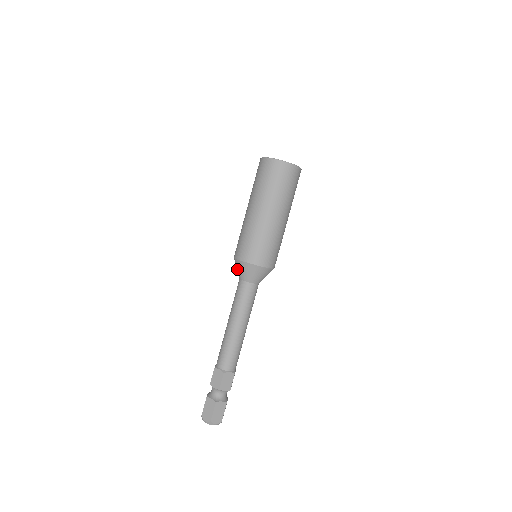
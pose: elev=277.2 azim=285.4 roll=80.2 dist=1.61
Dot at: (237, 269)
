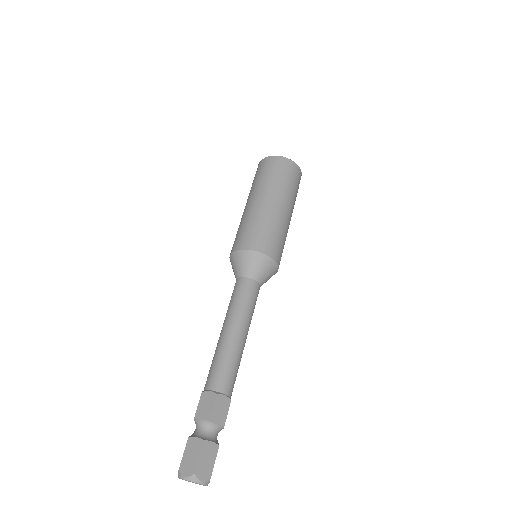
Dot at: (234, 266)
